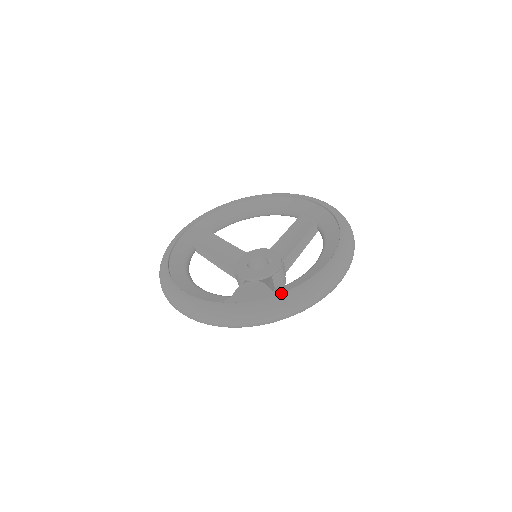
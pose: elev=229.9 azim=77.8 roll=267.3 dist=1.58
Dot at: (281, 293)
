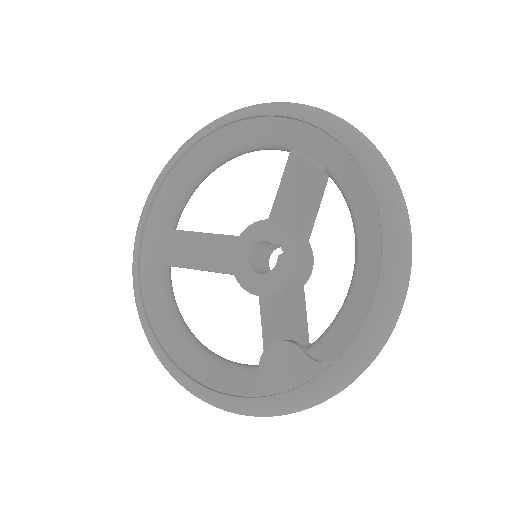
Dot at: (328, 369)
